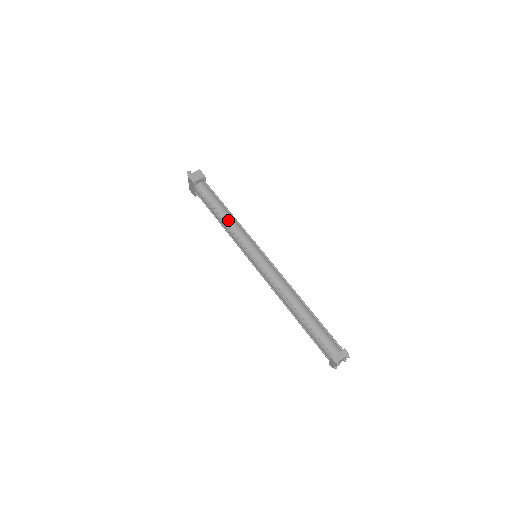
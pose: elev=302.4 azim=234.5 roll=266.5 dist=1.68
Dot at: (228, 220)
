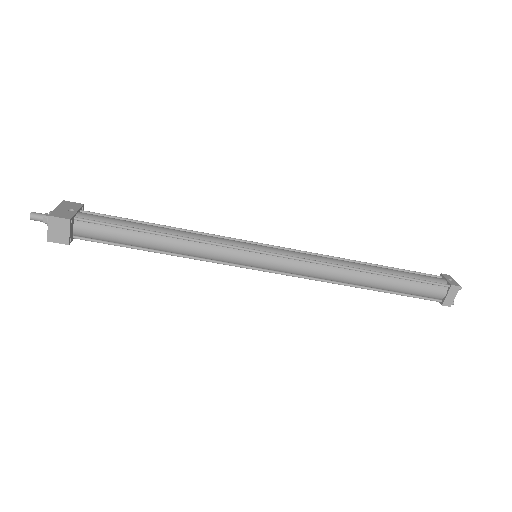
Dot at: (176, 249)
